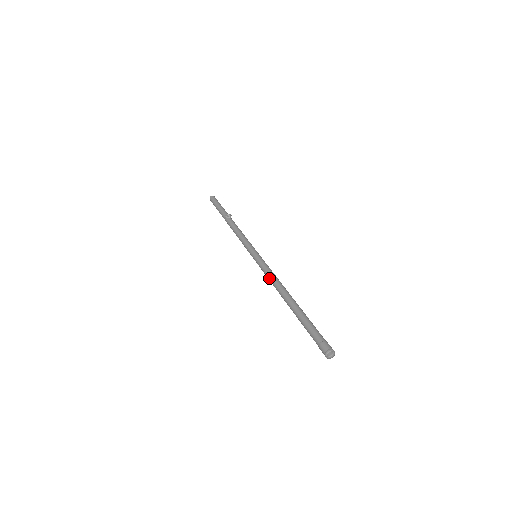
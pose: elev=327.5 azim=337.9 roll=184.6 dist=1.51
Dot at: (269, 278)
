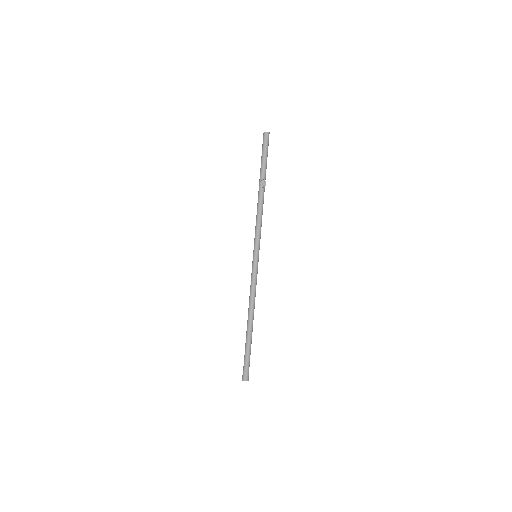
Dot at: (250, 291)
